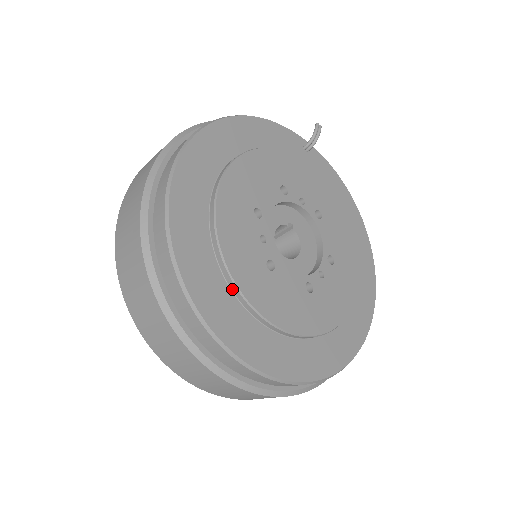
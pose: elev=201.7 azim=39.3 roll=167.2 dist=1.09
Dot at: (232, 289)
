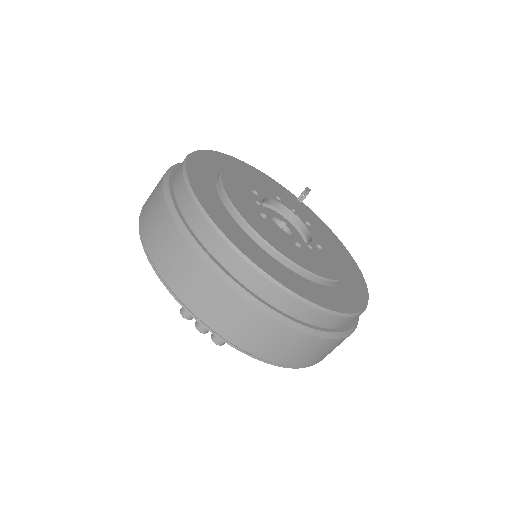
Dot at: (229, 210)
